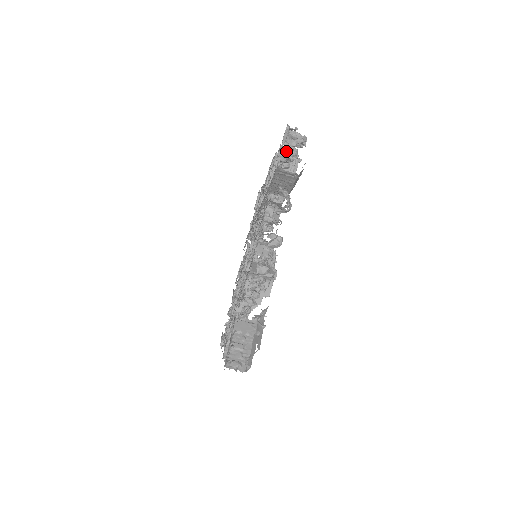
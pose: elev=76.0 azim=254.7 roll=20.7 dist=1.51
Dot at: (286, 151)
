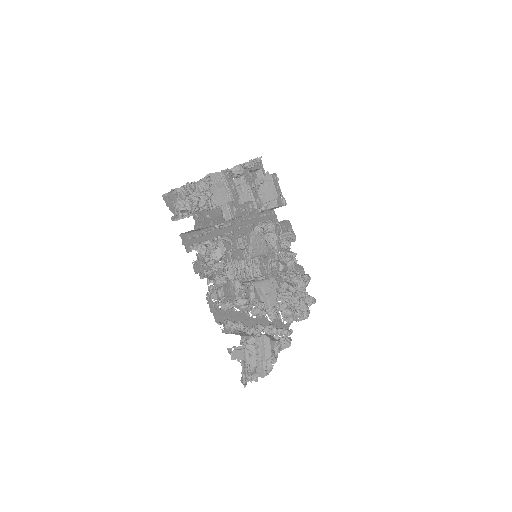
Dot at: (181, 210)
